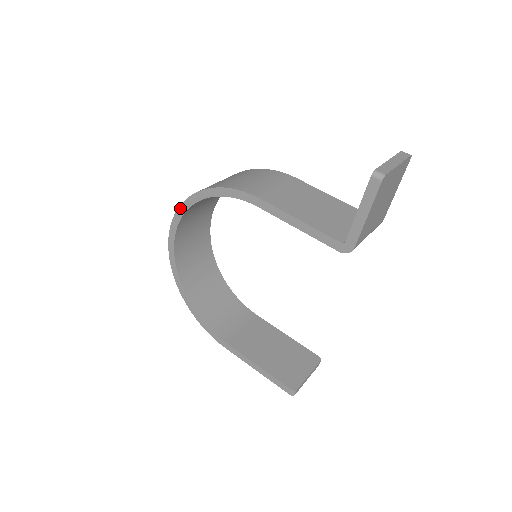
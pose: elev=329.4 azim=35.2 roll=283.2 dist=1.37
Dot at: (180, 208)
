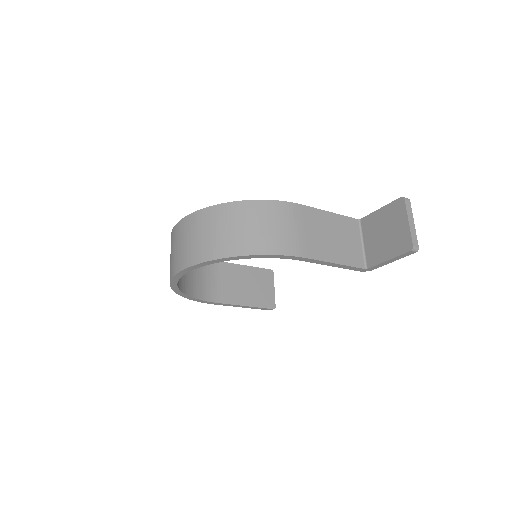
Dot at: (204, 263)
